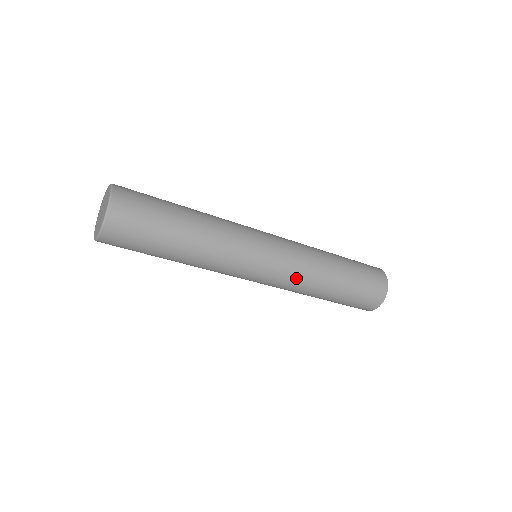
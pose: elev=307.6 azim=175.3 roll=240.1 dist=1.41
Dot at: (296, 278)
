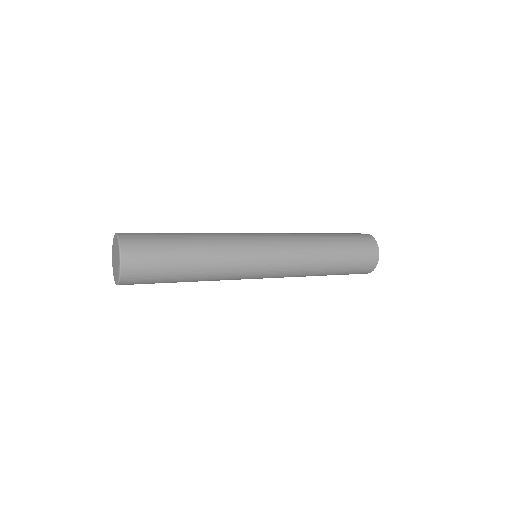
Dot at: (291, 275)
